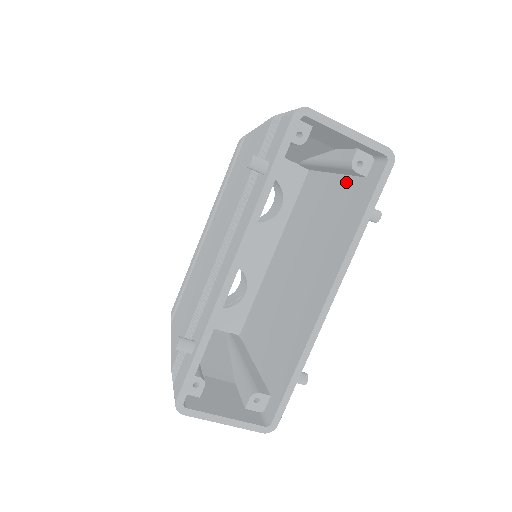
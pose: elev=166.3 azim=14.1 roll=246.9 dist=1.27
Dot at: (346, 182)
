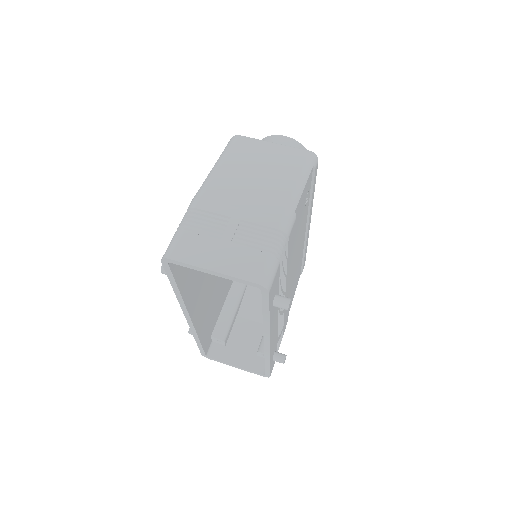
Dot at: occluded
